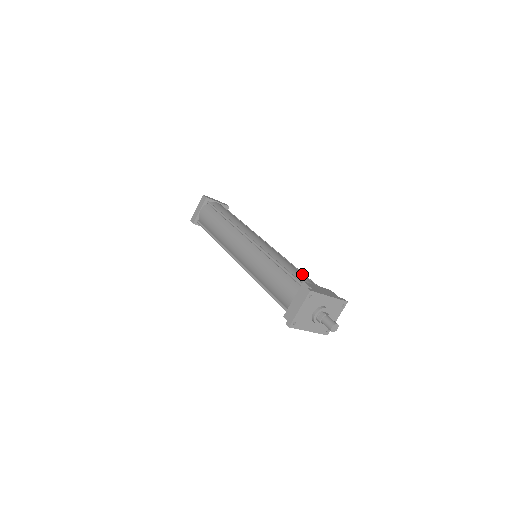
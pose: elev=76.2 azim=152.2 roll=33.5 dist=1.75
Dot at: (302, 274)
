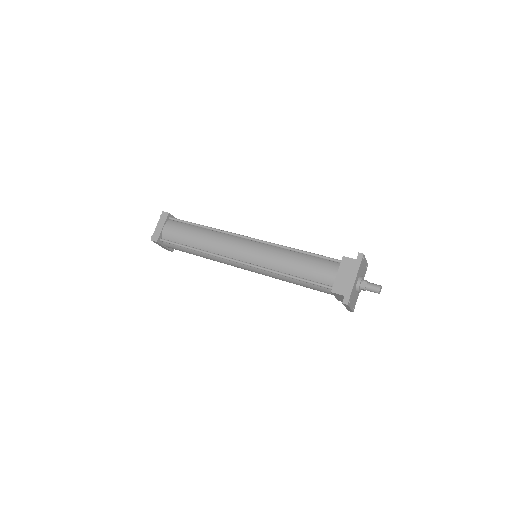
Dot at: (314, 268)
